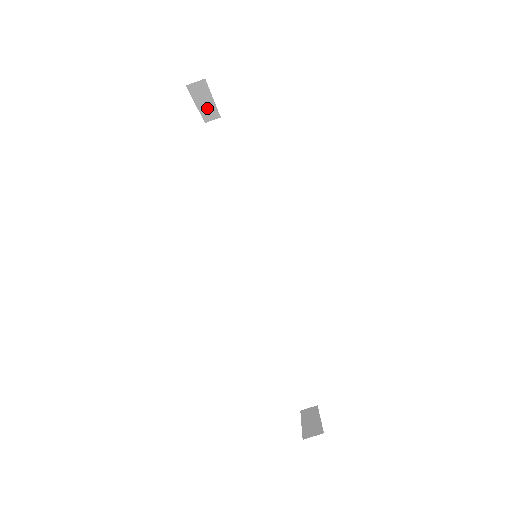
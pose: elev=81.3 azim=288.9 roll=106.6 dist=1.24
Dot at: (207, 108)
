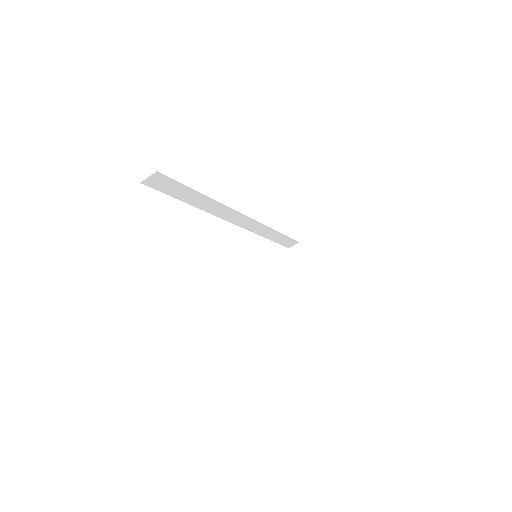
Dot at: occluded
